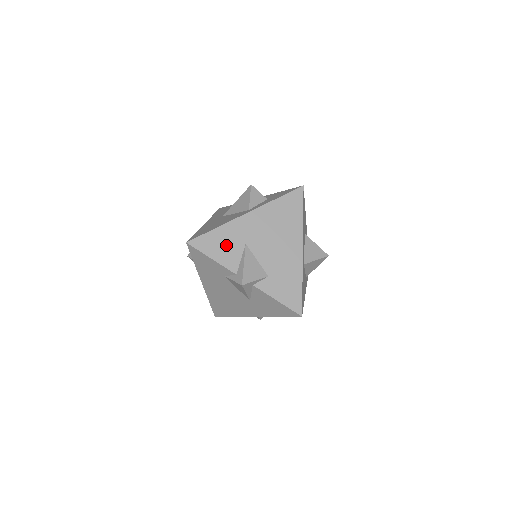
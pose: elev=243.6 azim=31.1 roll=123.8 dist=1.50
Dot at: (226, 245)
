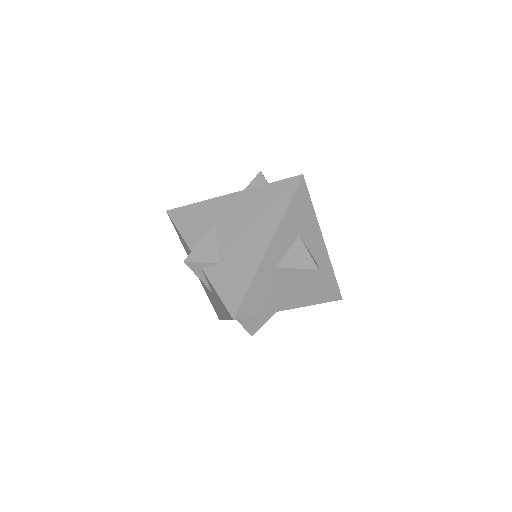
Dot at: (197, 221)
